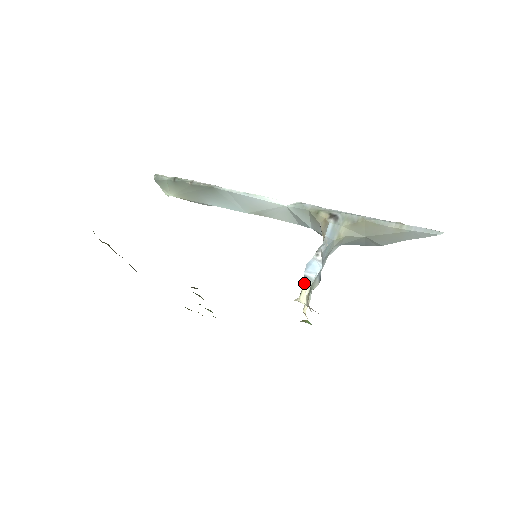
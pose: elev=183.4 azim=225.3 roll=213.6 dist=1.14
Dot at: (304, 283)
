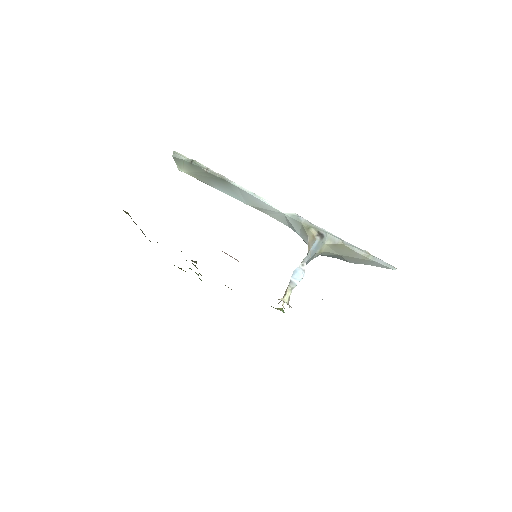
Dot at: (289, 286)
